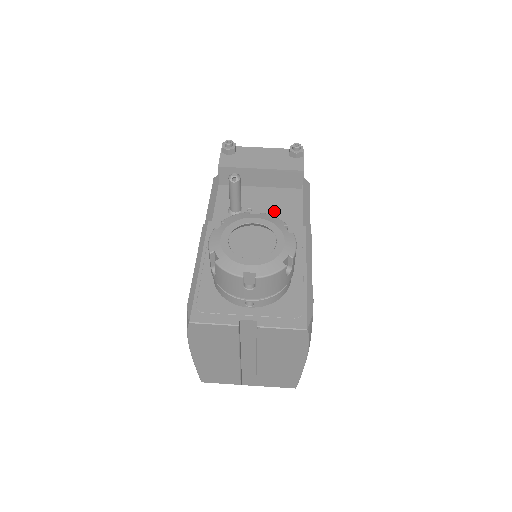
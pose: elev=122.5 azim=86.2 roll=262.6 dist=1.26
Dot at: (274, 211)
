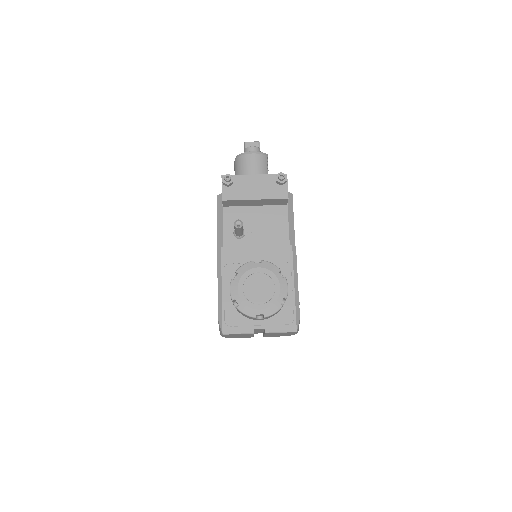
Dot at: (268, 231)
